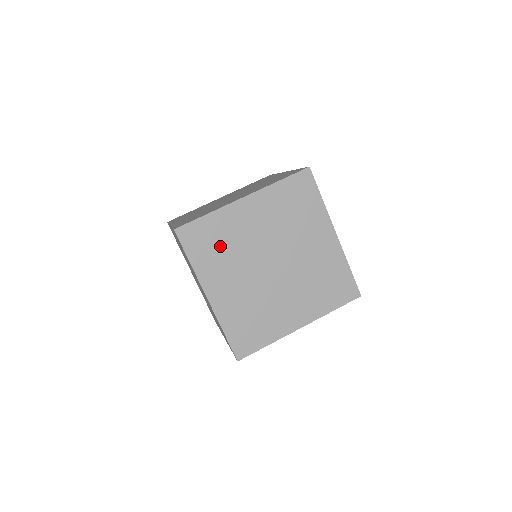
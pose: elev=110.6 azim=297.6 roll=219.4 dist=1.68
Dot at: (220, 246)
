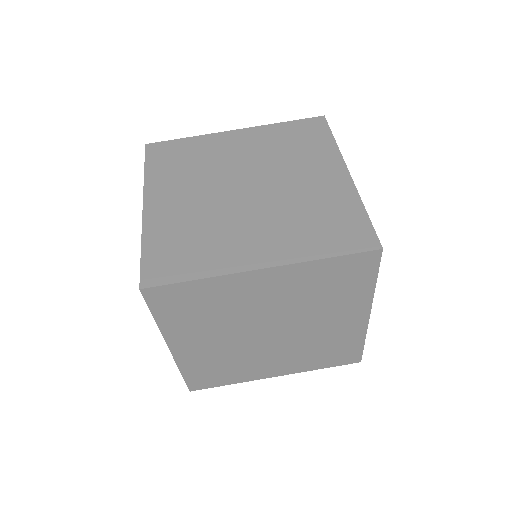
Dot at: (204, 311)
